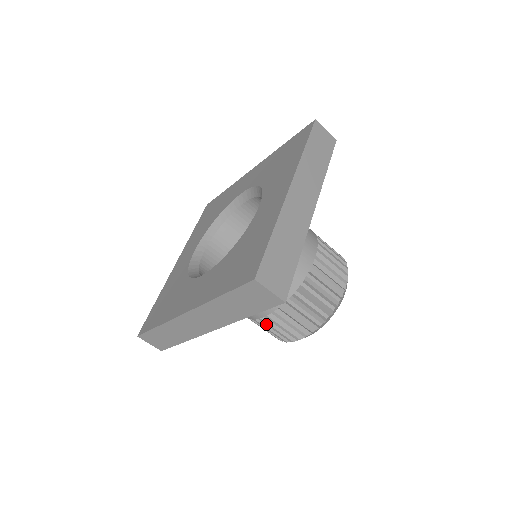
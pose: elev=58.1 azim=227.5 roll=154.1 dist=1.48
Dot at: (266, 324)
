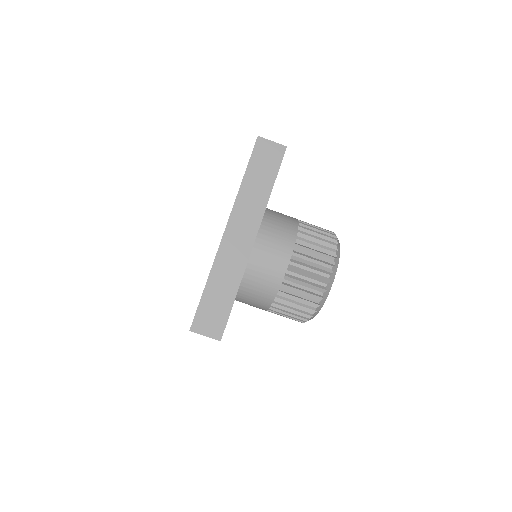
Dot at: occluded
